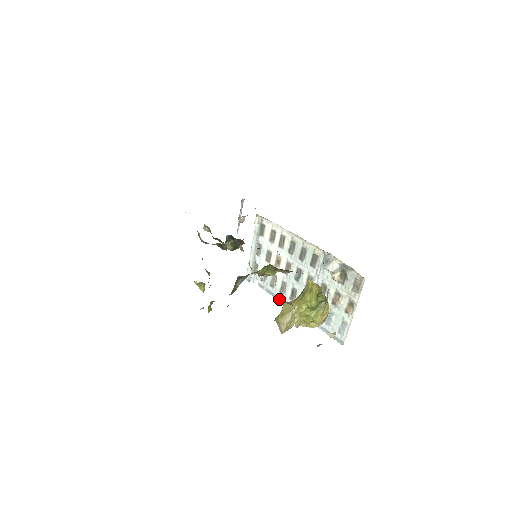
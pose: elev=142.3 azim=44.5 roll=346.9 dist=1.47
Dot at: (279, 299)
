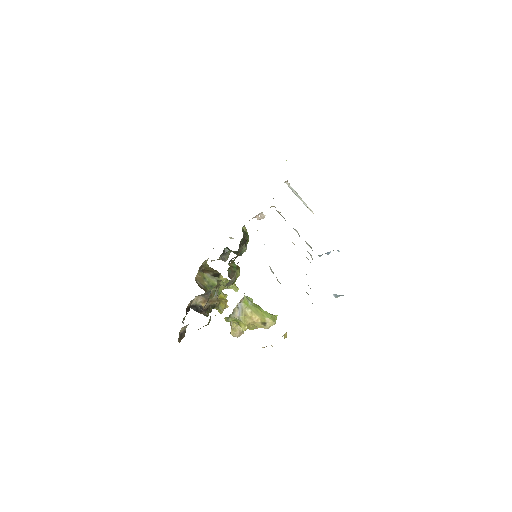
Dot at: occluded
